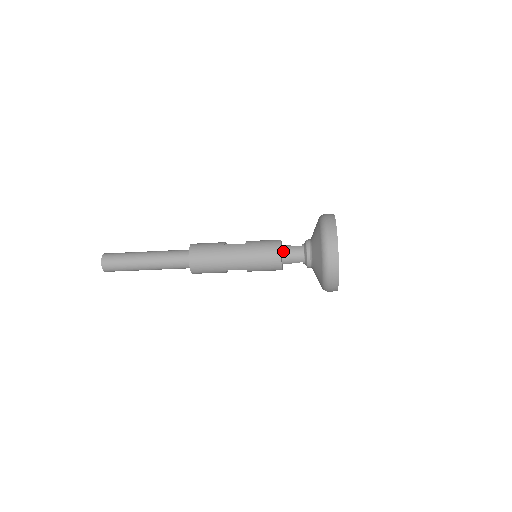
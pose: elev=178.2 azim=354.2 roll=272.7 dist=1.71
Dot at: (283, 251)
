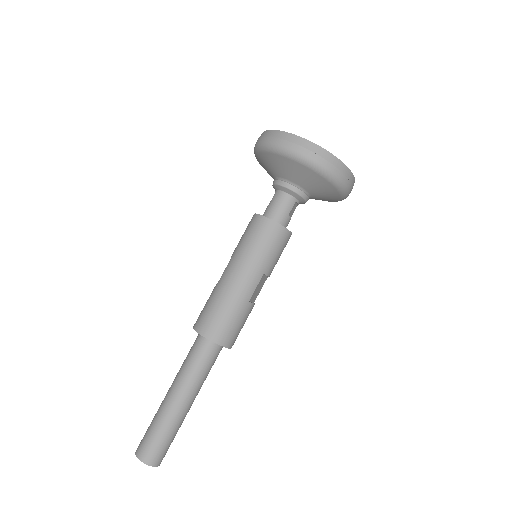
Dot at: (267, 216)
